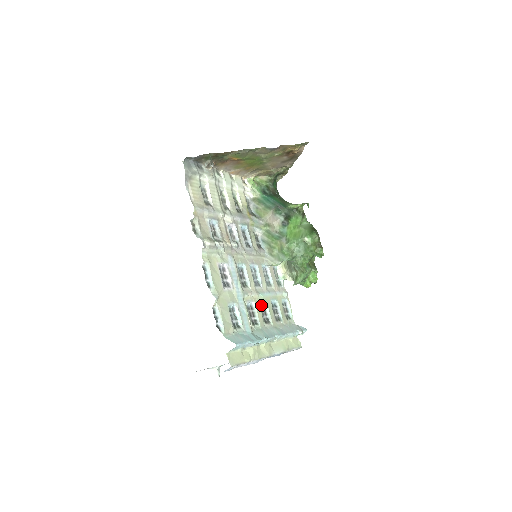
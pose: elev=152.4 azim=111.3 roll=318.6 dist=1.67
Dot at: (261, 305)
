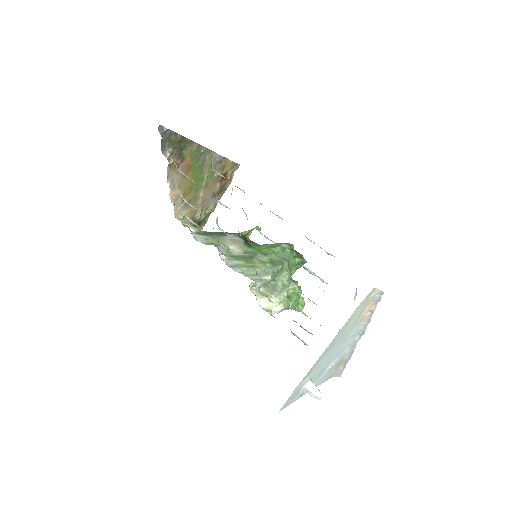
Dot at: occluded
